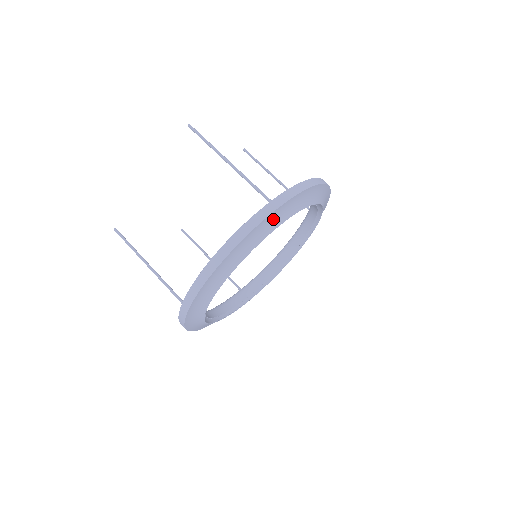
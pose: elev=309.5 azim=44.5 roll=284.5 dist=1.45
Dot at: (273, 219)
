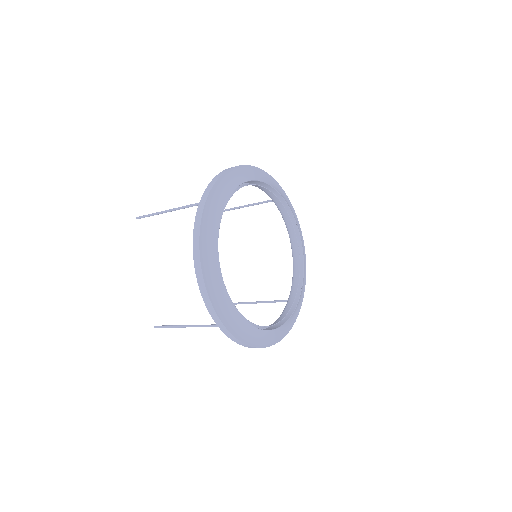
Dot at: (213, 207)
